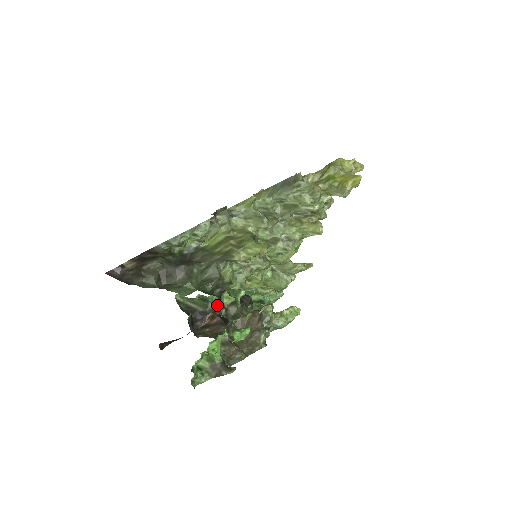
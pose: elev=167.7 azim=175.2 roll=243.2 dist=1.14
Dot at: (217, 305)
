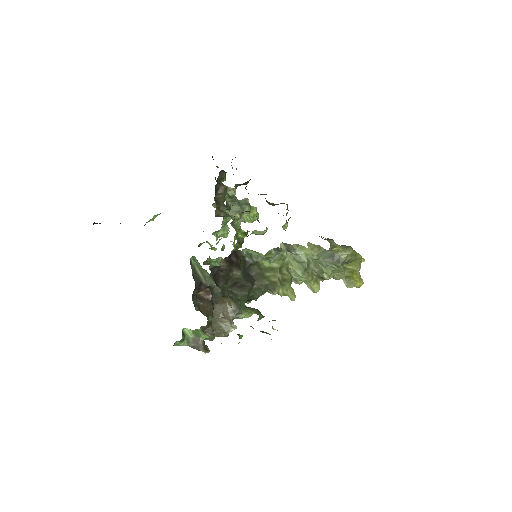
Dot at: occluded
